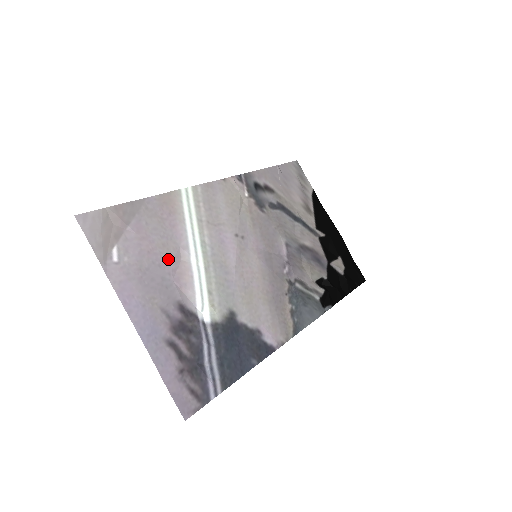
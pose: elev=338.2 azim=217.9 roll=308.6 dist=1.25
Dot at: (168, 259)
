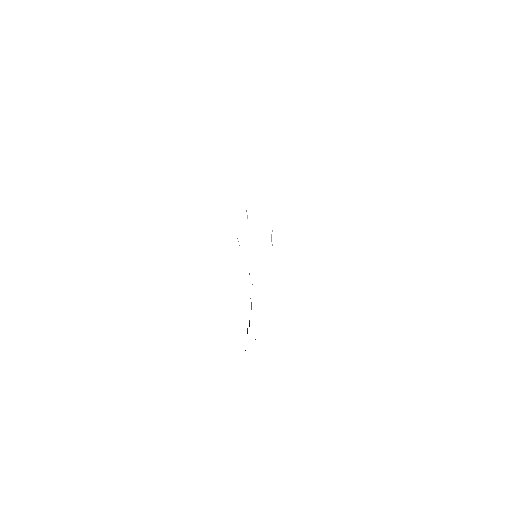
Dot at: occluded
